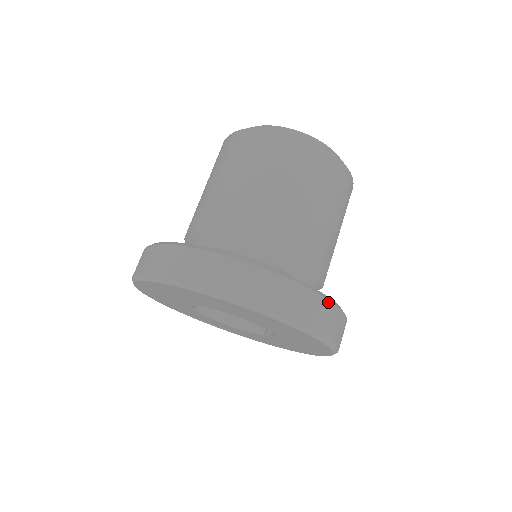
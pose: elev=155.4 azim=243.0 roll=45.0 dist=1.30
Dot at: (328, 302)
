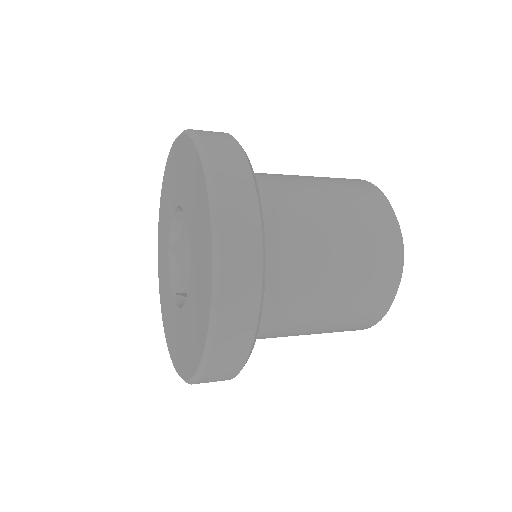
Dot at: (258, 218)
